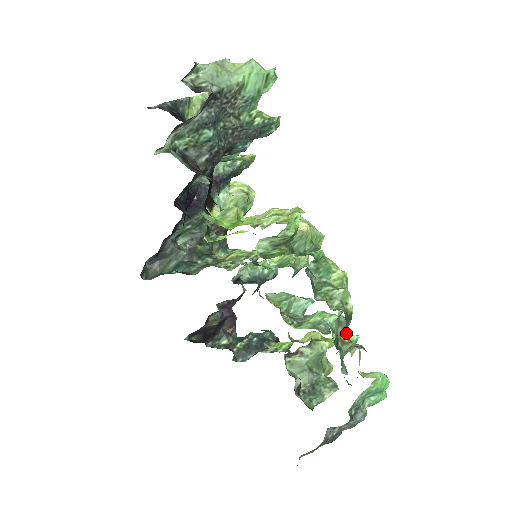
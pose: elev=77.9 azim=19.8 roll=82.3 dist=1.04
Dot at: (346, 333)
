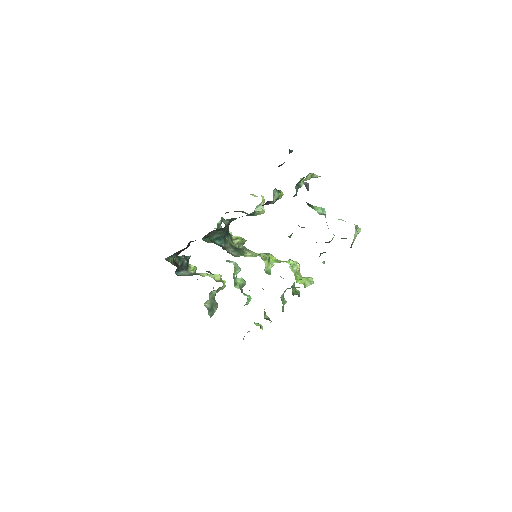
Dot at: (250, 297)
